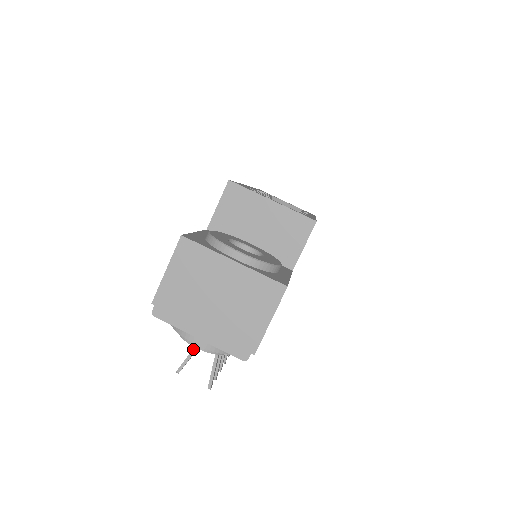
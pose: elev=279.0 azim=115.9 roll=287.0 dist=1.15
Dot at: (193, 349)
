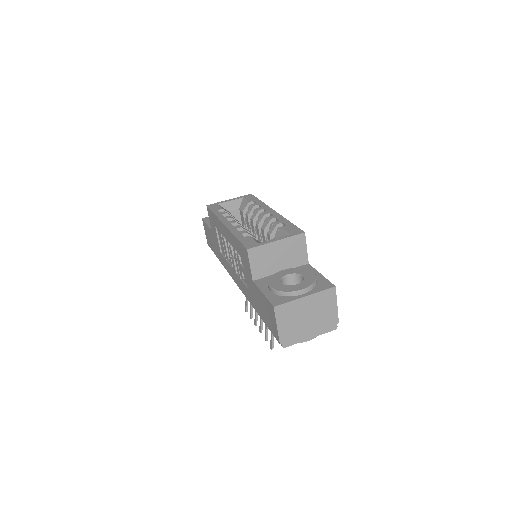
Dot at: occluded
